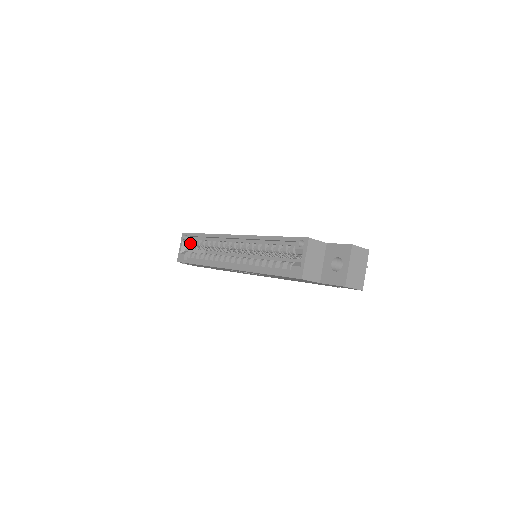
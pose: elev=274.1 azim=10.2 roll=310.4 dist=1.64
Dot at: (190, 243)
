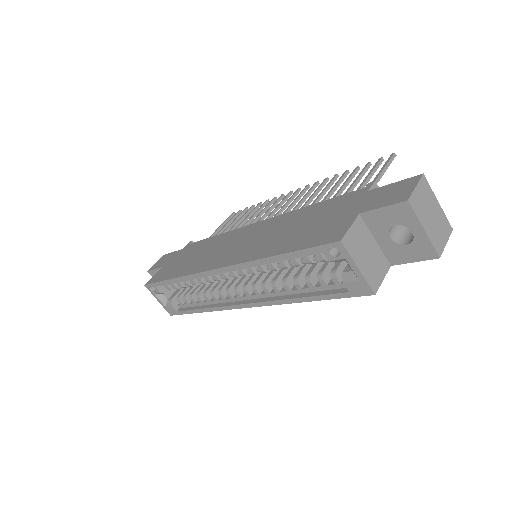
Dot at: (164, 290)
